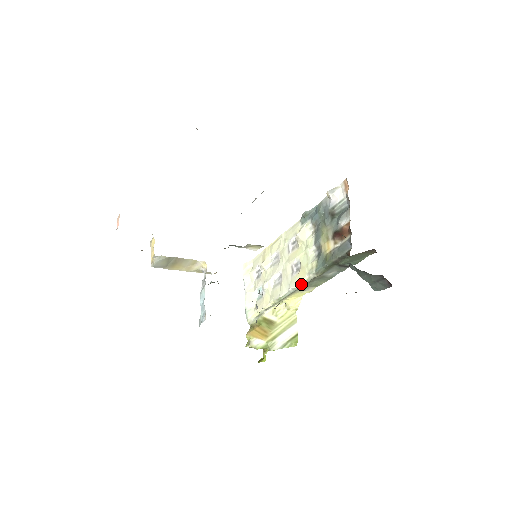
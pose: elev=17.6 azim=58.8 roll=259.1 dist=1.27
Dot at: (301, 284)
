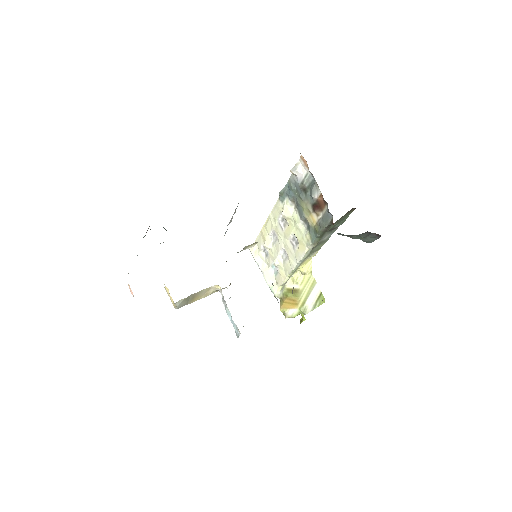
Dot at: (305, 256)
